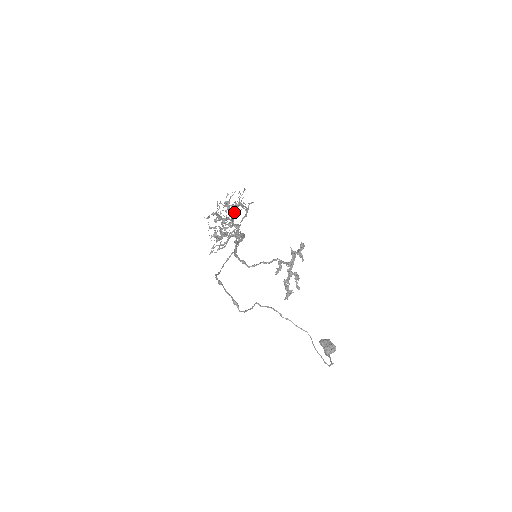
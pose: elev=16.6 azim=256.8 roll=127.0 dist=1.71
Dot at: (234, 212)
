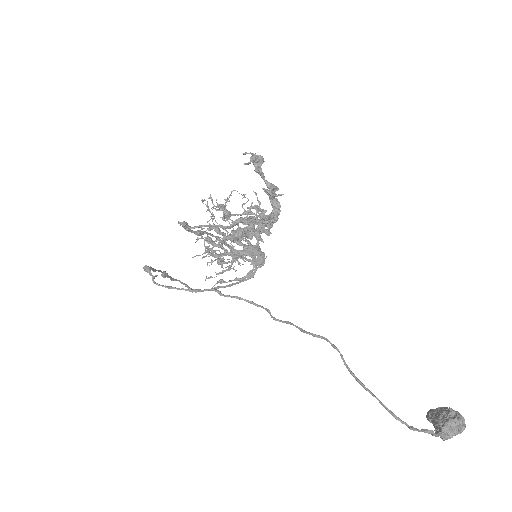
Dot at: (227, 211)
